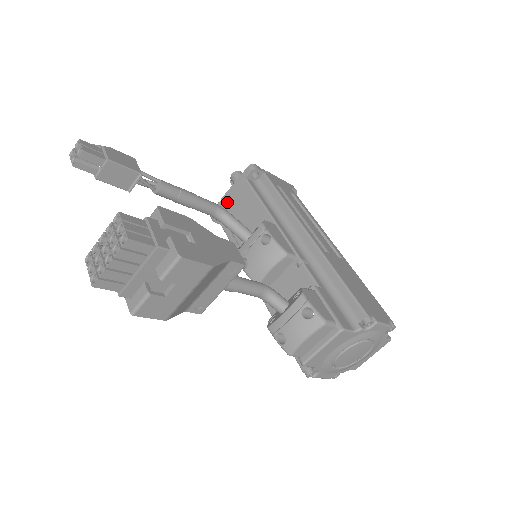
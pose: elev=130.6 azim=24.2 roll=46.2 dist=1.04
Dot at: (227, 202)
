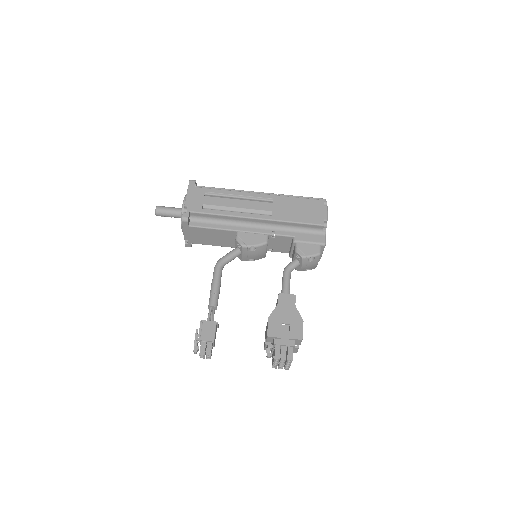
Dot at: (191, 239)
